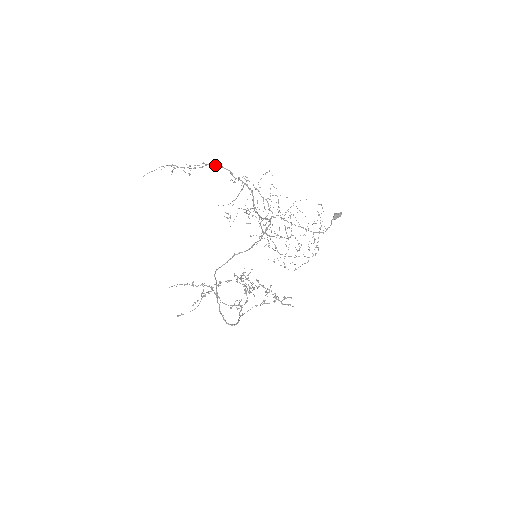
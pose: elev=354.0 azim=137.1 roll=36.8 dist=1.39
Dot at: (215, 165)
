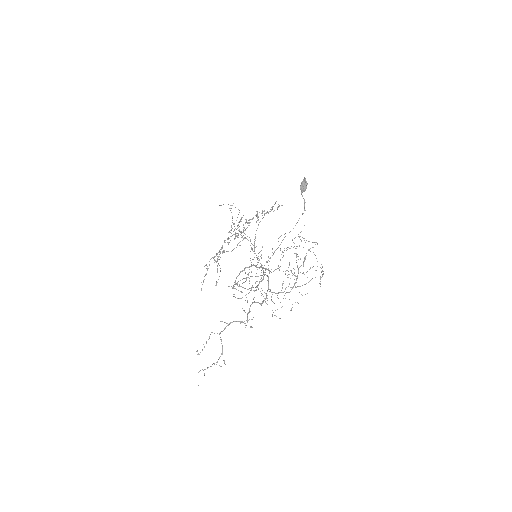
Dot at: occluded
